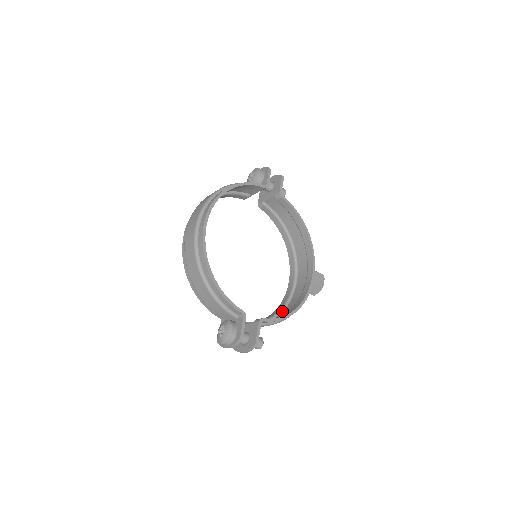
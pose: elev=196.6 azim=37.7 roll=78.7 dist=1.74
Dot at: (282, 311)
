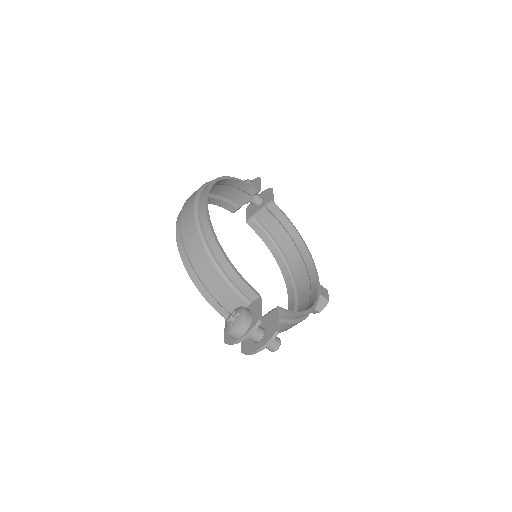
Dot at: occluded
